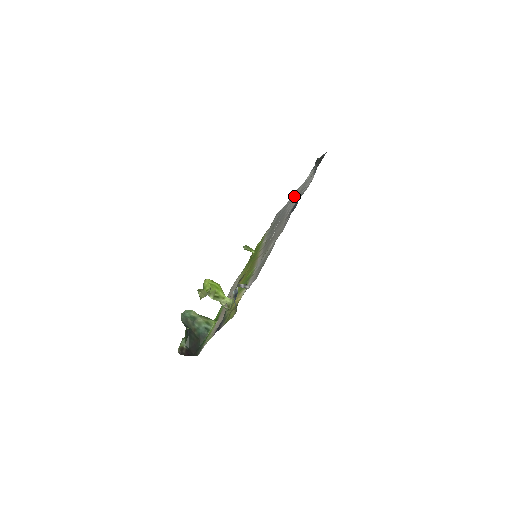
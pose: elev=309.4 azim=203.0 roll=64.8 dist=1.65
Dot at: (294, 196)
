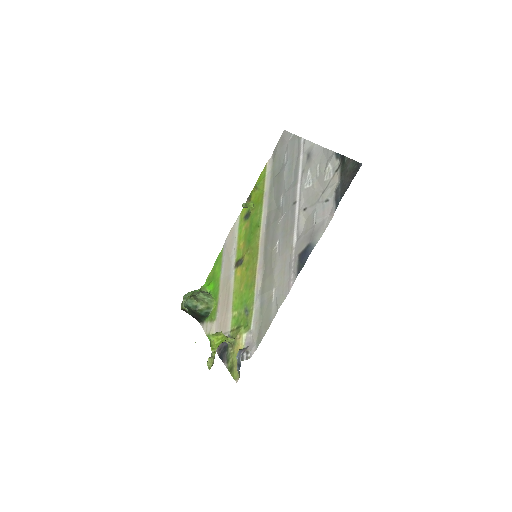
Dot at: (307, 174)
